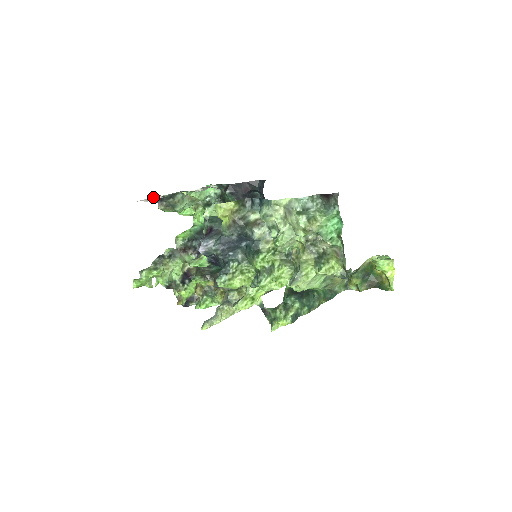
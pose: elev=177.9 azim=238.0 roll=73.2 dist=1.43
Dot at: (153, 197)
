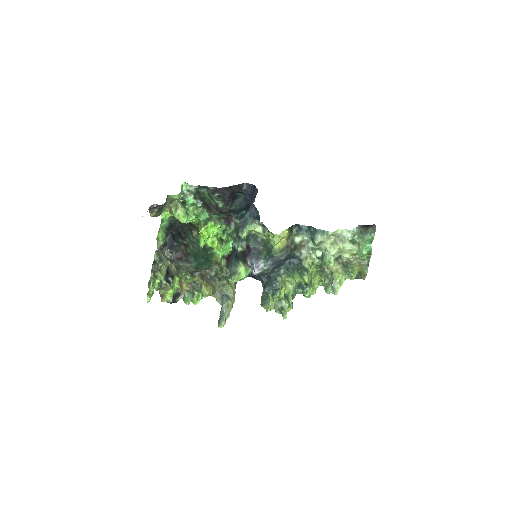
Dot at: occluded
